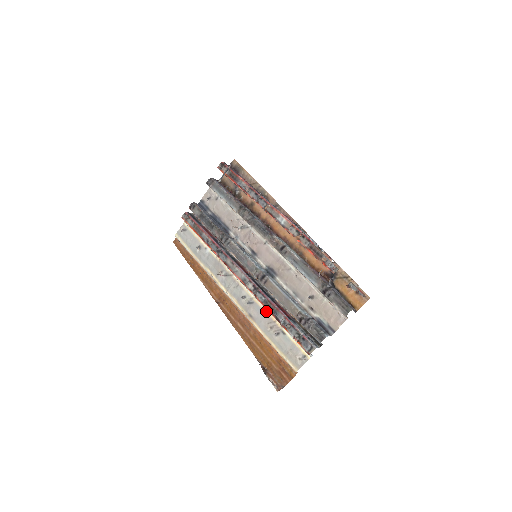
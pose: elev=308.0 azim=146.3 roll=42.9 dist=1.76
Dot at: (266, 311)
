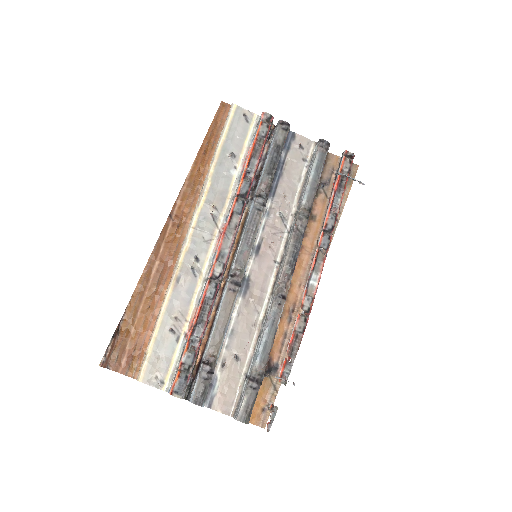
Dot at: (194, 301)
